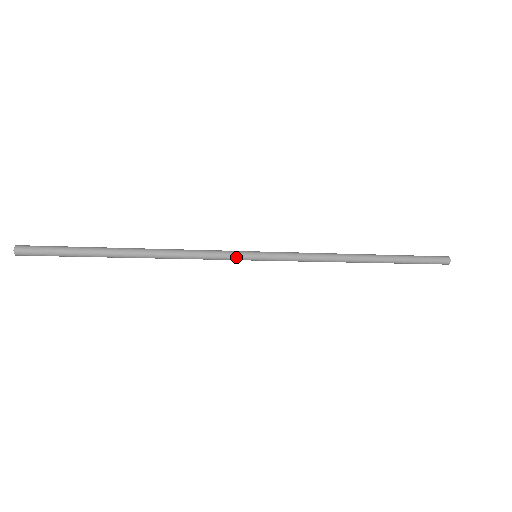
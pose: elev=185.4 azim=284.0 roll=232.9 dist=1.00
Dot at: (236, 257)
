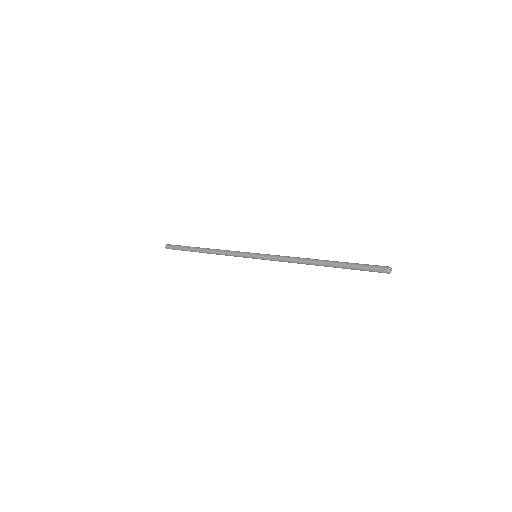
Dot at: (245, 257)
